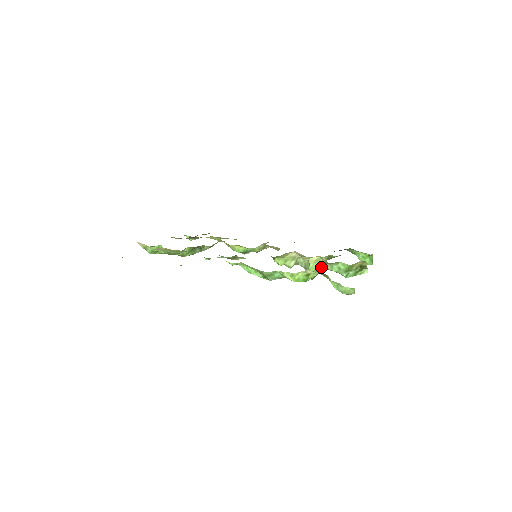
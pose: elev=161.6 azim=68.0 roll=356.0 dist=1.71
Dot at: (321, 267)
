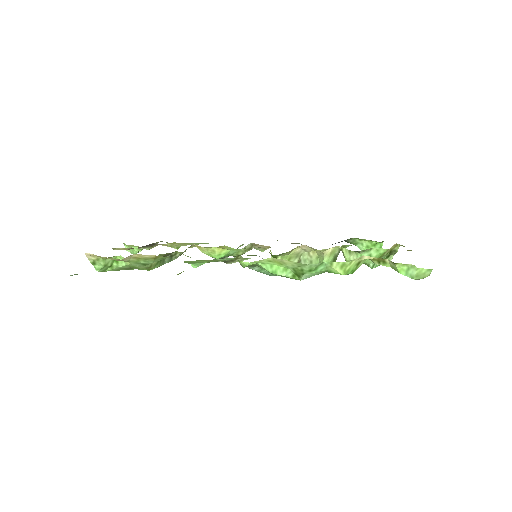
Dot at: (334, 261)
